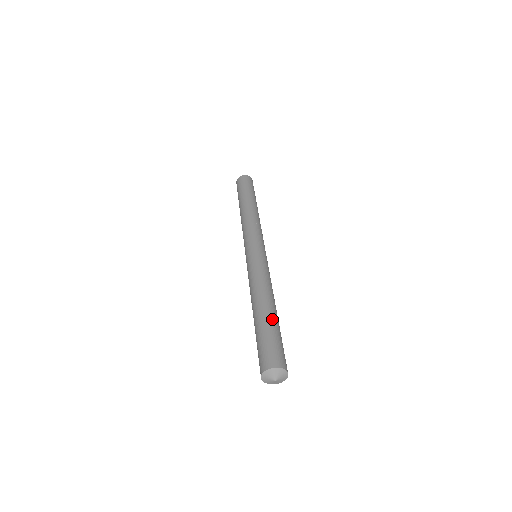
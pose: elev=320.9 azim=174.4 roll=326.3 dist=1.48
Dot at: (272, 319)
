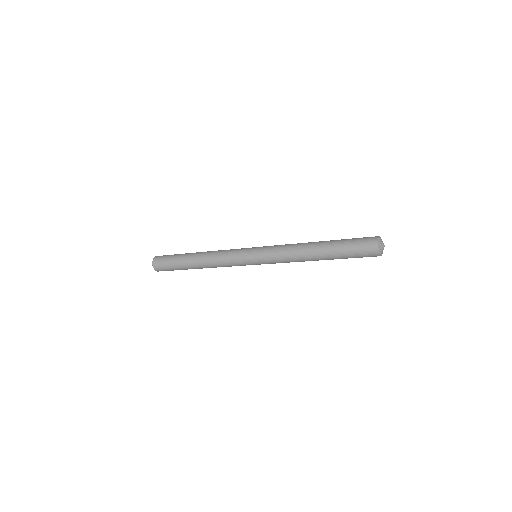
Dot at: occluded
